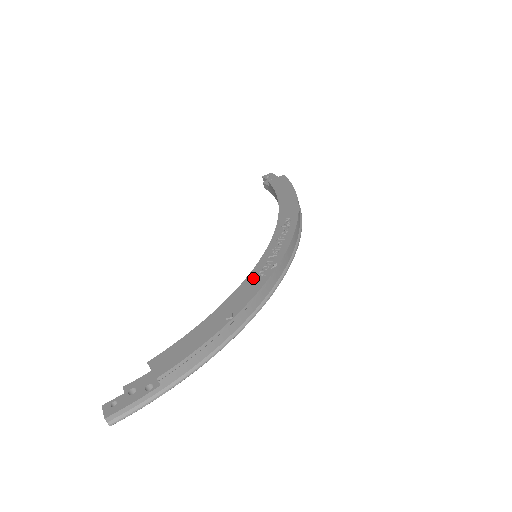
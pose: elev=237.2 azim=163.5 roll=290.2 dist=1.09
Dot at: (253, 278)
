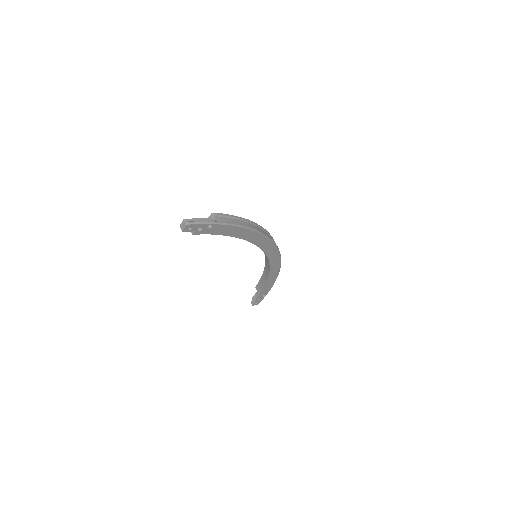
Dot at: occluded
